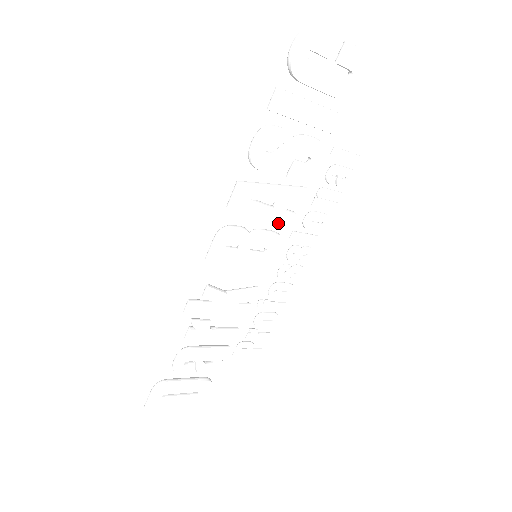
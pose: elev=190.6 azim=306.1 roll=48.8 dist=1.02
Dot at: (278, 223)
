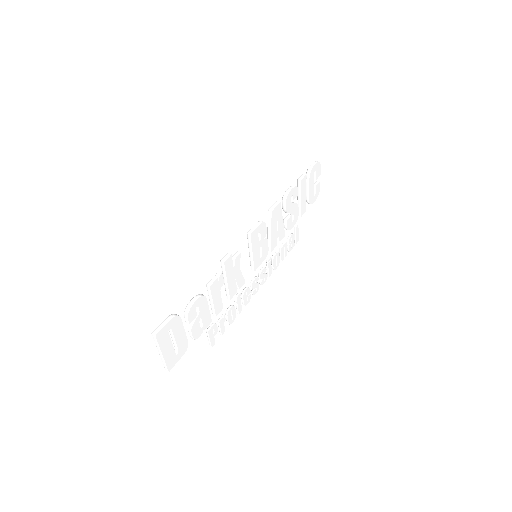
Dot at: (272, 243)
